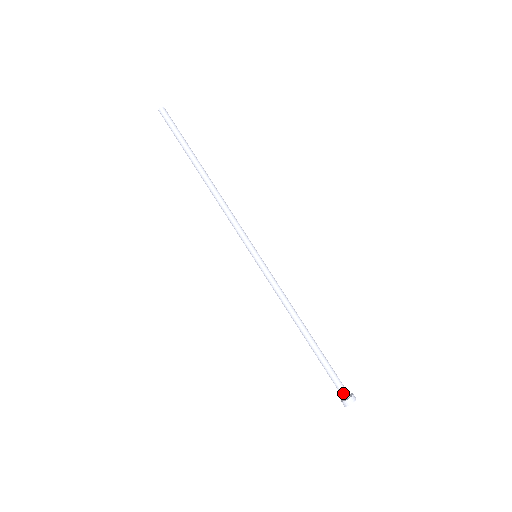
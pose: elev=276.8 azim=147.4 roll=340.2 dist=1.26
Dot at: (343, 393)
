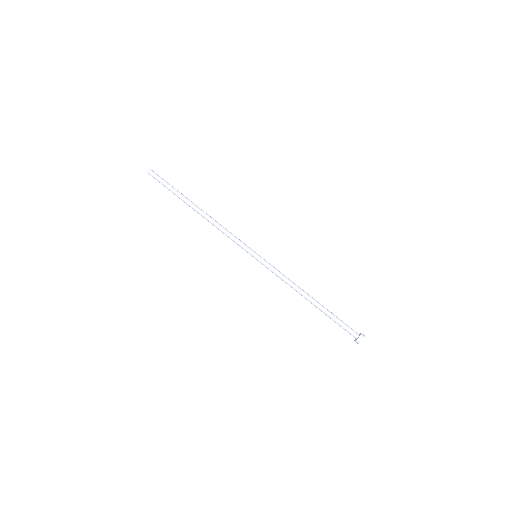
Dot at: (353, 335)
